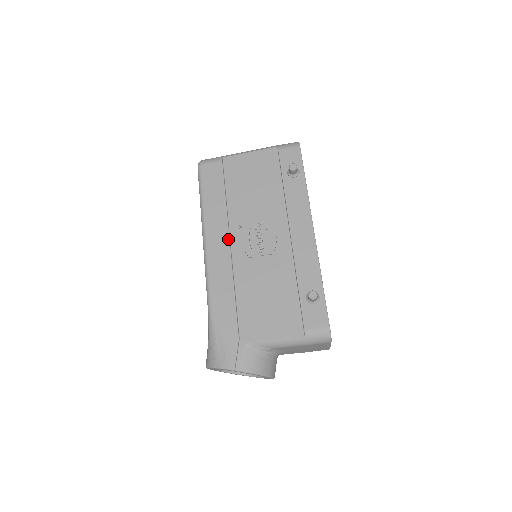
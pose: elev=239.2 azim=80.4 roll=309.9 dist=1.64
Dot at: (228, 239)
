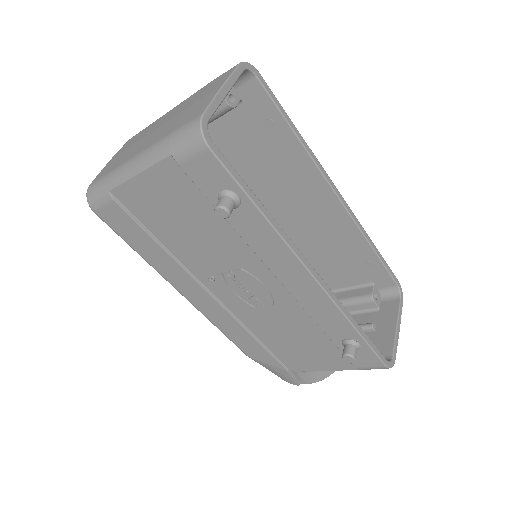
Dot at: (207, 294)
